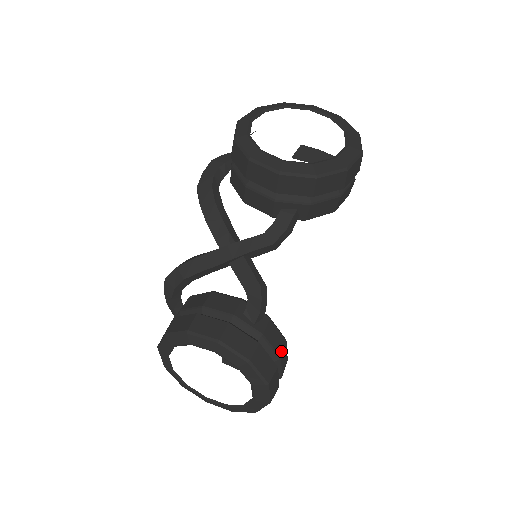
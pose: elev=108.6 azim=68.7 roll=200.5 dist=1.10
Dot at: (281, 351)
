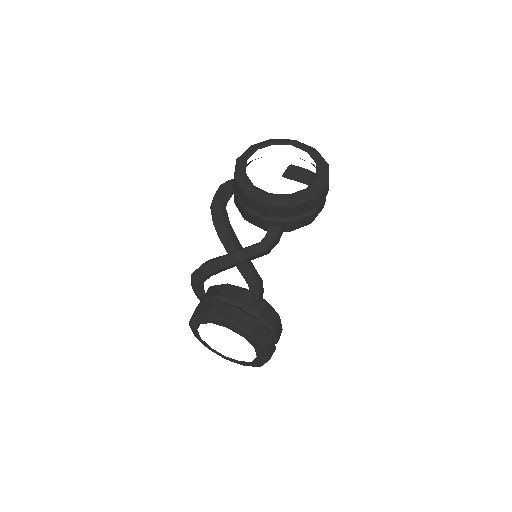
Dot at: (276, 325)
